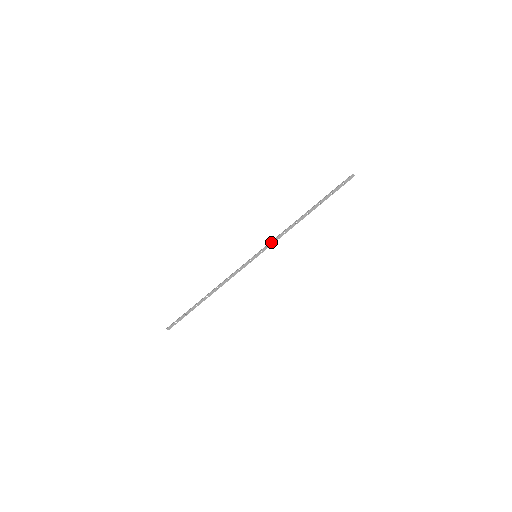
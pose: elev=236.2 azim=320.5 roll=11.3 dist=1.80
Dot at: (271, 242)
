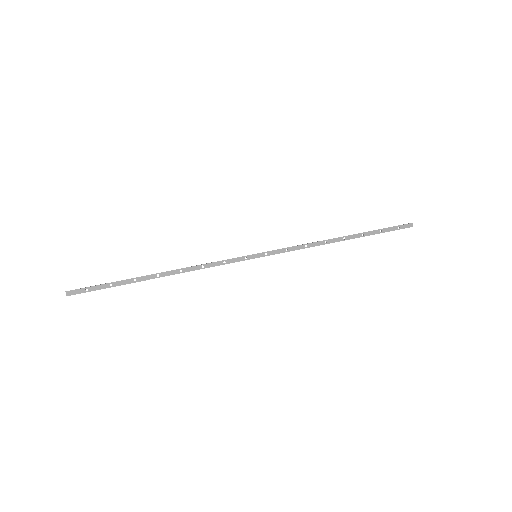
Dot at: (284, 248)
